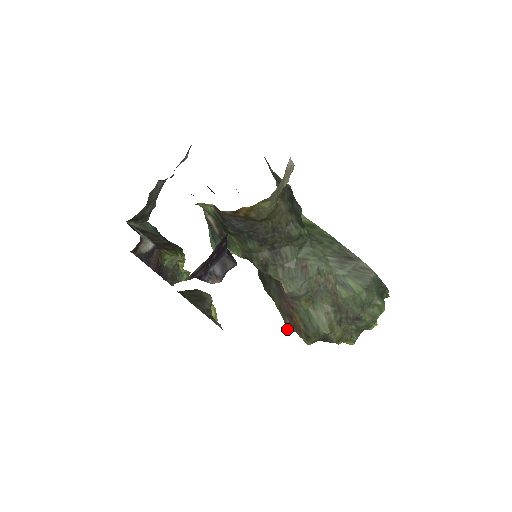
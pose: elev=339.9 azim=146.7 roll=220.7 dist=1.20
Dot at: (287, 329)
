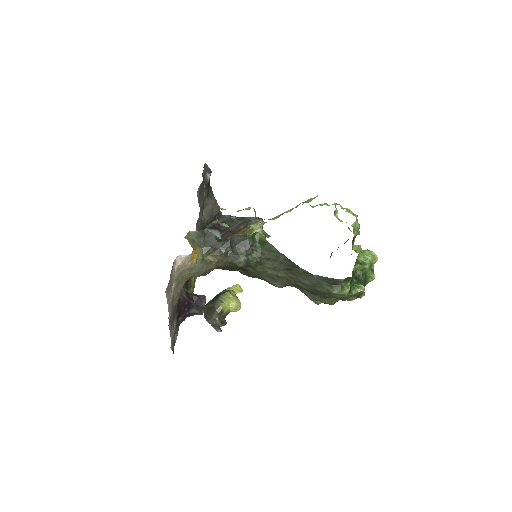
Dot at: occluded
